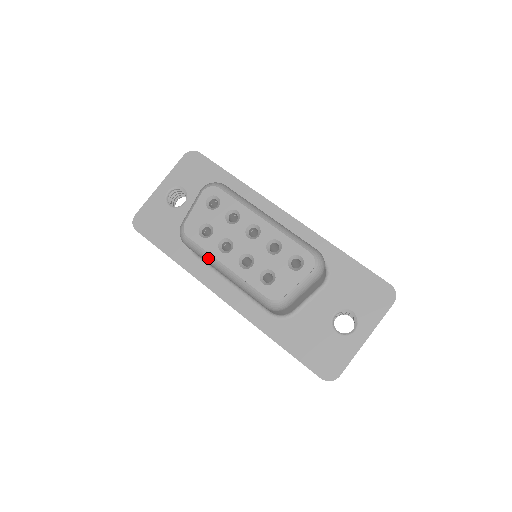
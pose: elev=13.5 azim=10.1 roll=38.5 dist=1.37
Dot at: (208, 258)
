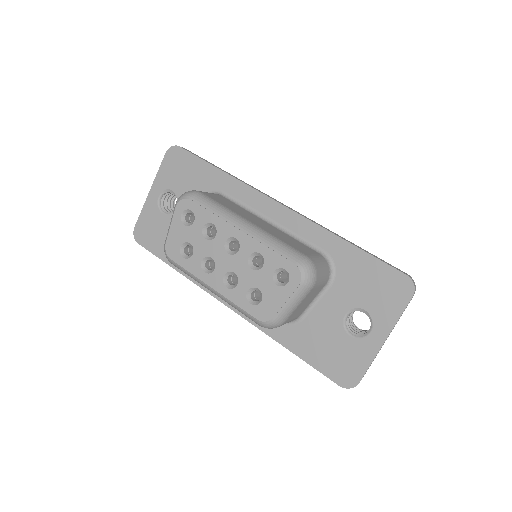
Dot at: (195, 279)
